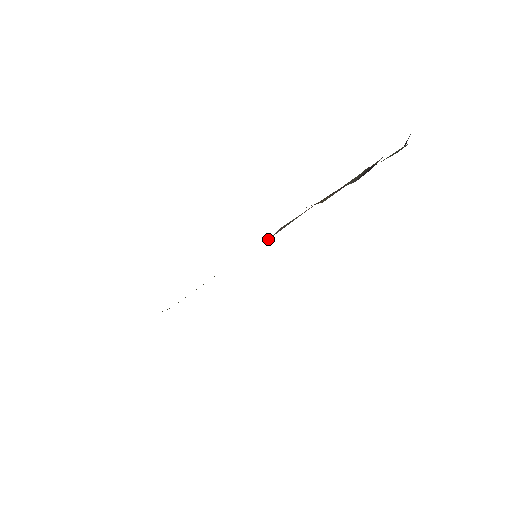
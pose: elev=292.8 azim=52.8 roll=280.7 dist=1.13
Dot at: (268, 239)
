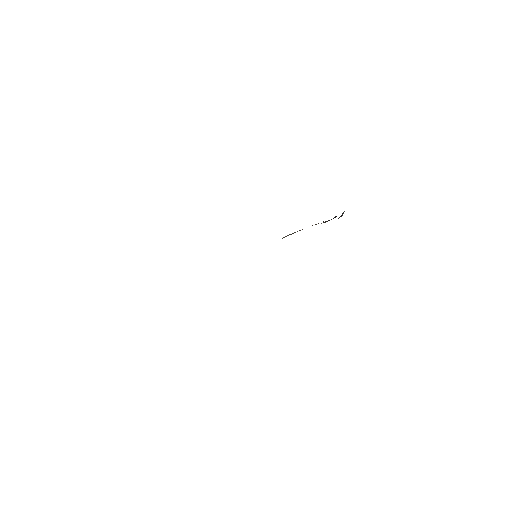
Dot at: occluded
